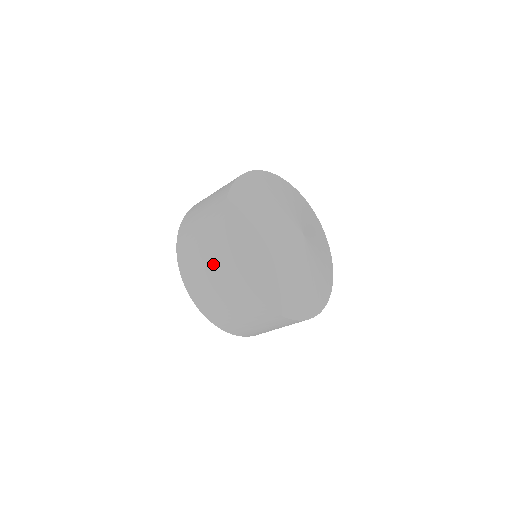
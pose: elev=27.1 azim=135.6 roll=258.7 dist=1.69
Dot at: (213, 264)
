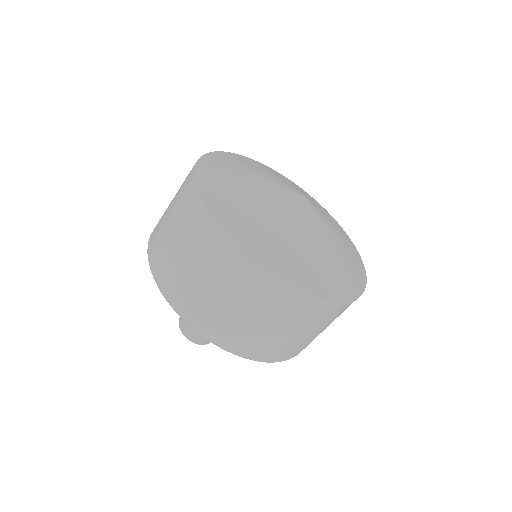
Dot at: (178, 215)
